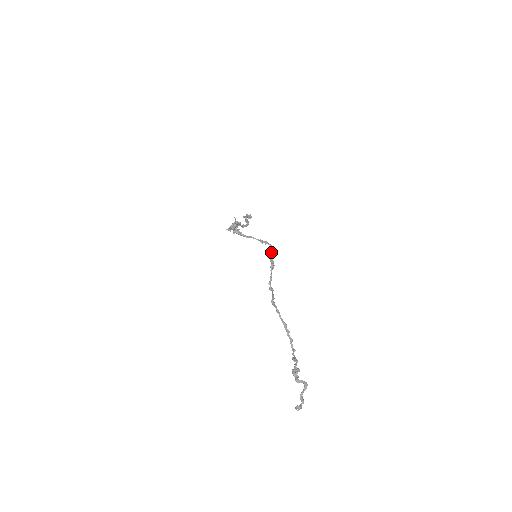
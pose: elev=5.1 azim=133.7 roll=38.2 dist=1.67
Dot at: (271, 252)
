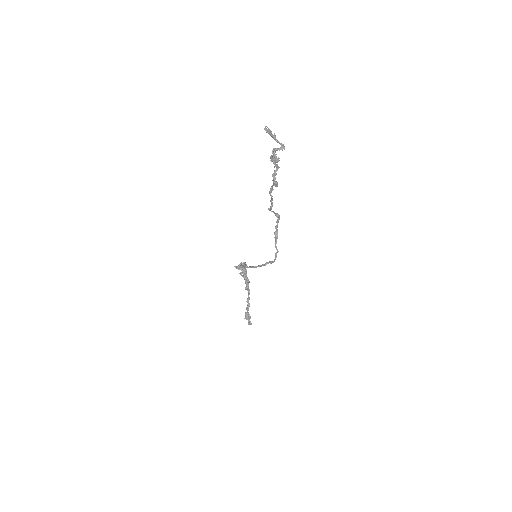
Dot at: (275, 245)
